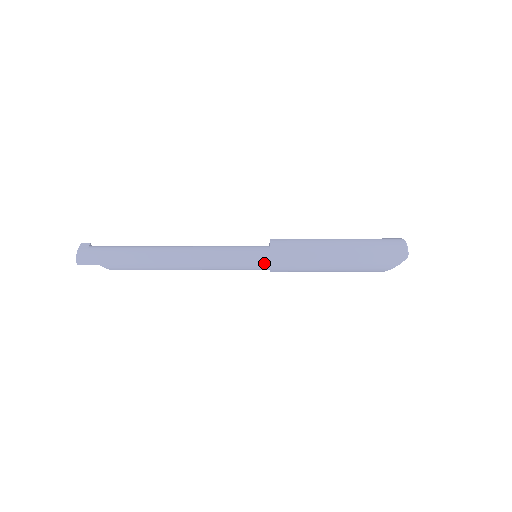
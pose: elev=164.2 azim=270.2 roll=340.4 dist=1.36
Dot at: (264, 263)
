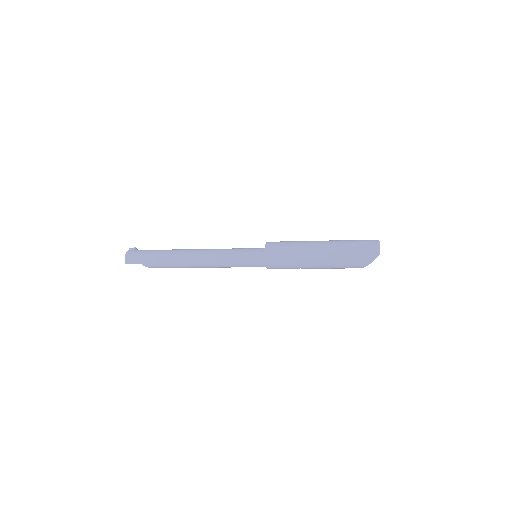
Dot at: (260, 262)
